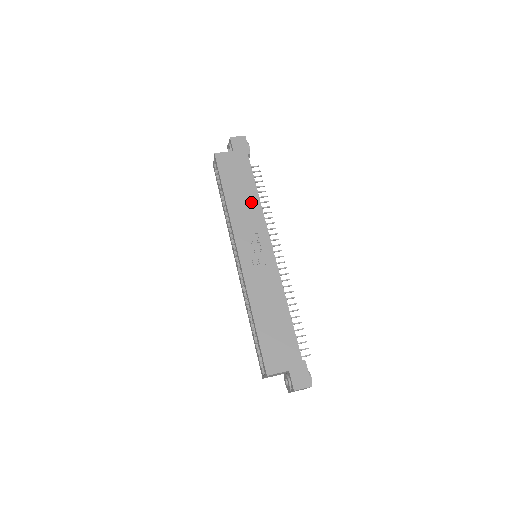
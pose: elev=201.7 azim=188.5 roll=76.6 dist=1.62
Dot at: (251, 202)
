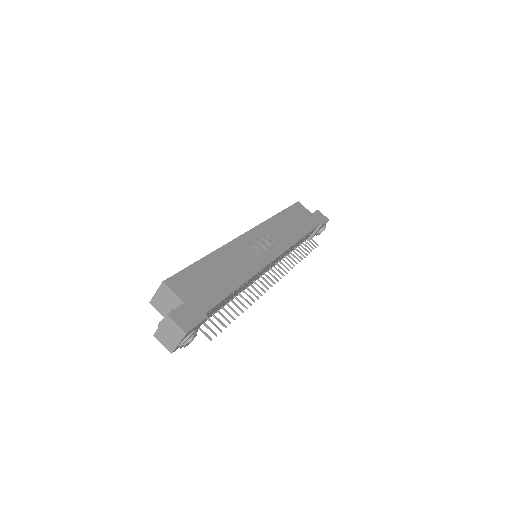
Dot at: (293, 233)
